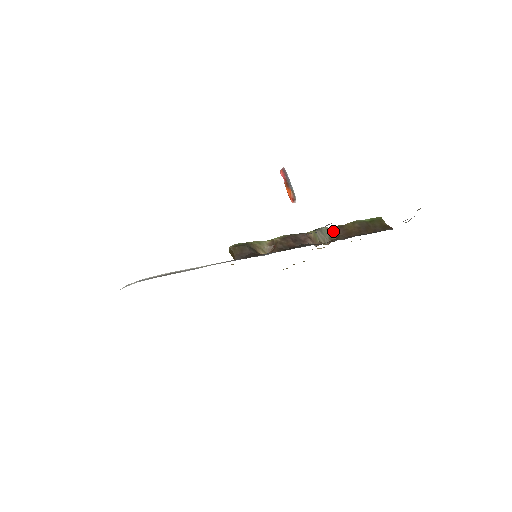
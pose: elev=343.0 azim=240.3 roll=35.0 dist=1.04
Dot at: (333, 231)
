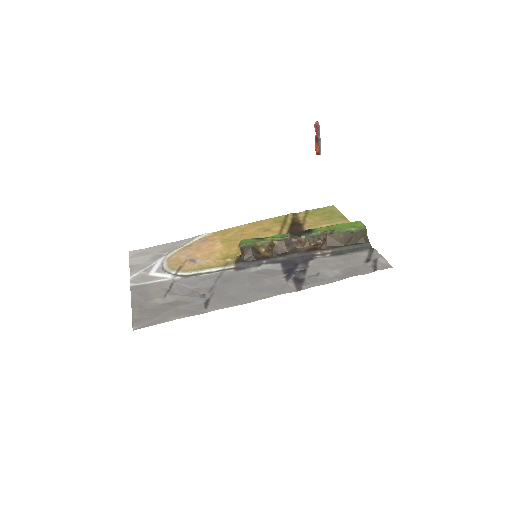
Dot at: (322, 235)
